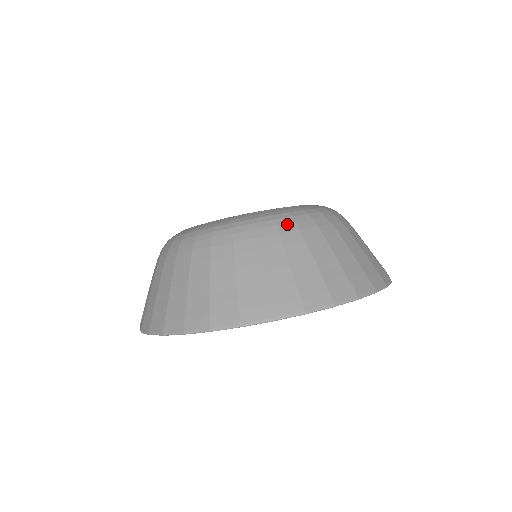
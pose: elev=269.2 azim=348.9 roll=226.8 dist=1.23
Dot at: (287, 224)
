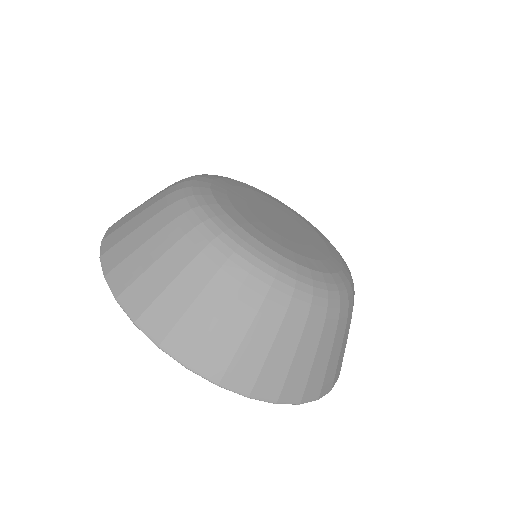
Dot at: (219, 252)
